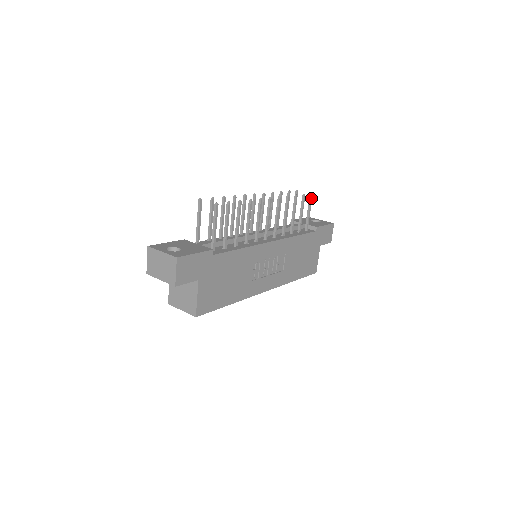
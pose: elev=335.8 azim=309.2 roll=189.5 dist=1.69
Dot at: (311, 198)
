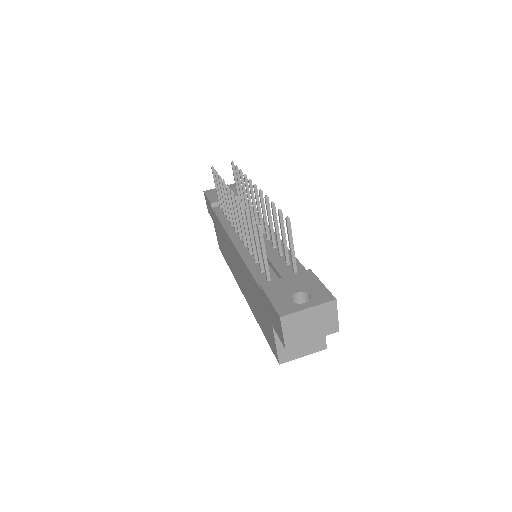
Dot at: (234, 167)
